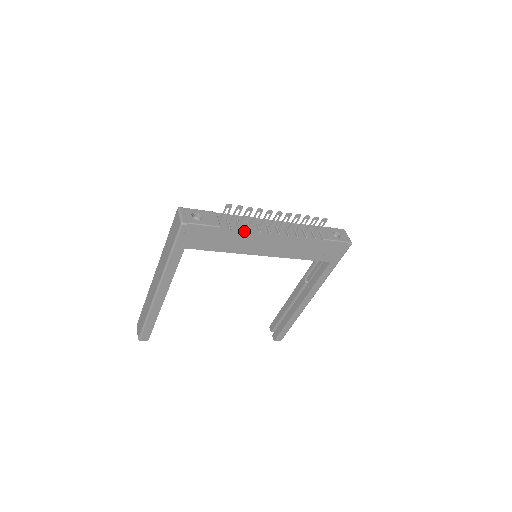
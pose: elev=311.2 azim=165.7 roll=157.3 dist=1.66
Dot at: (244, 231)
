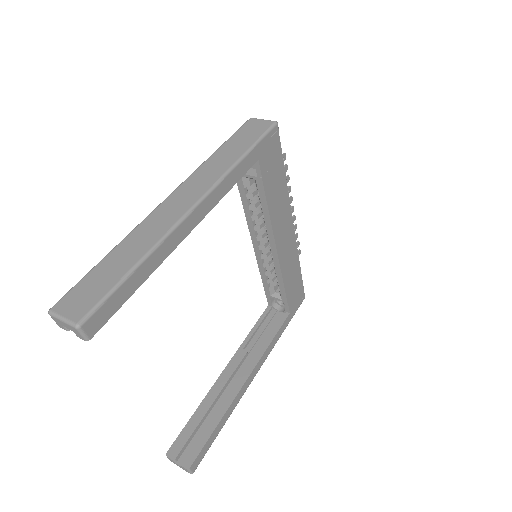
Dot at: (287, 194)
